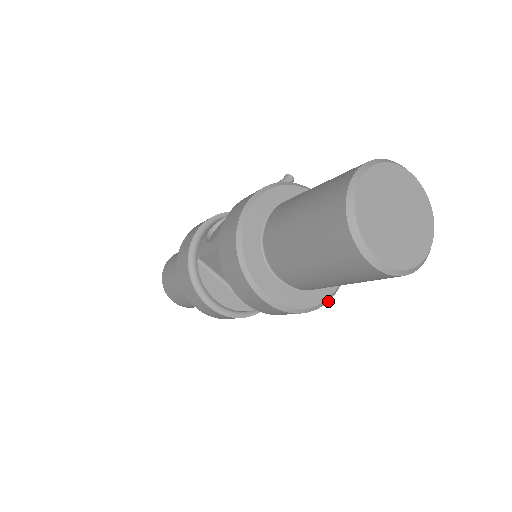
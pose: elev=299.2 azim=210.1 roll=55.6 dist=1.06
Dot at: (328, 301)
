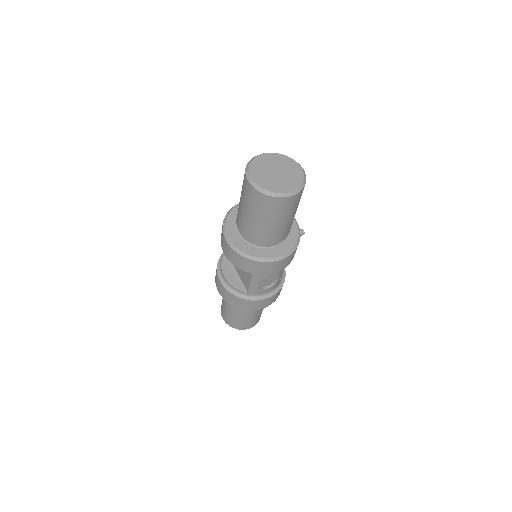
Dot at: (268, 262)
